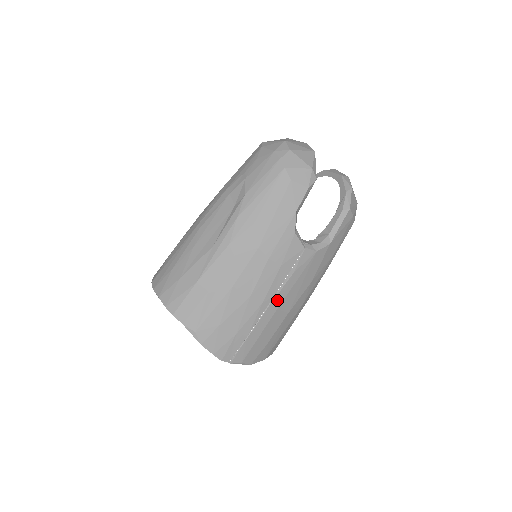
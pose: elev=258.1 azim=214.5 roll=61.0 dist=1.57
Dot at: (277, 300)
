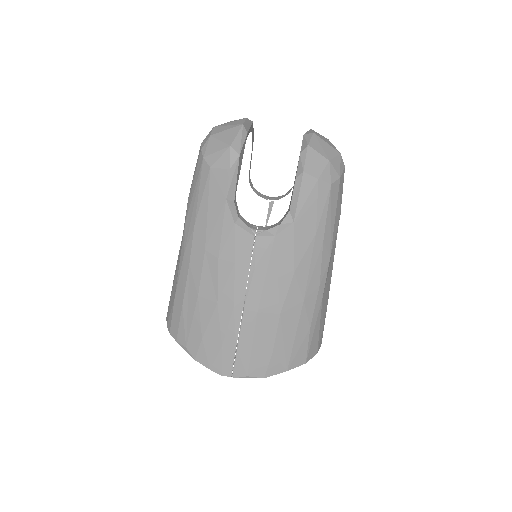
Dot at: (251, 302)
